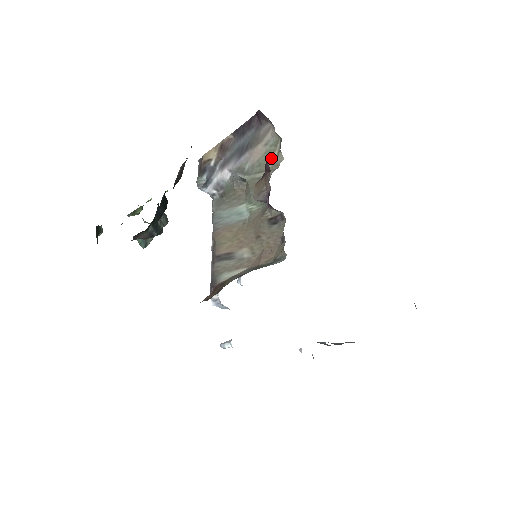
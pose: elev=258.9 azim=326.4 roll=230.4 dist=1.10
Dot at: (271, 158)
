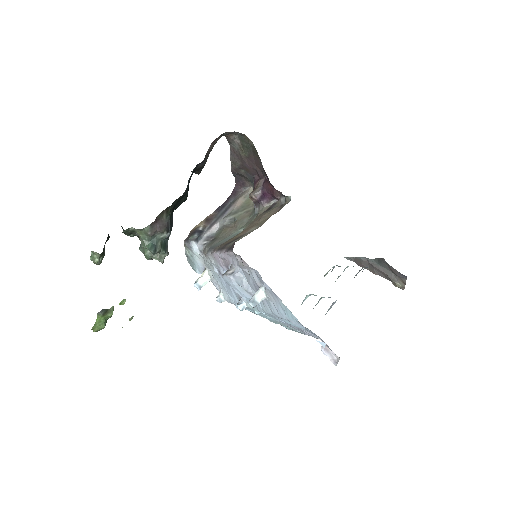
Dot at: (250, 202)
